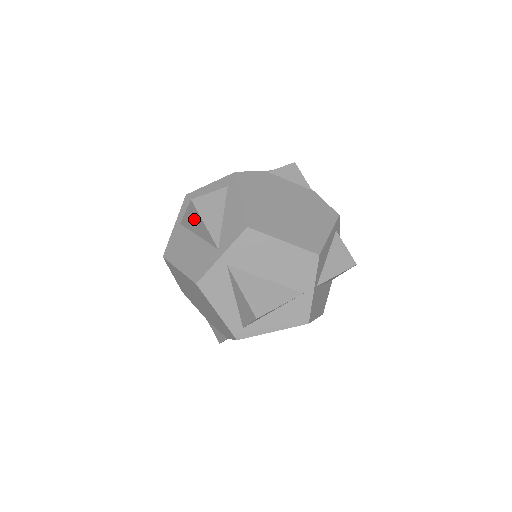
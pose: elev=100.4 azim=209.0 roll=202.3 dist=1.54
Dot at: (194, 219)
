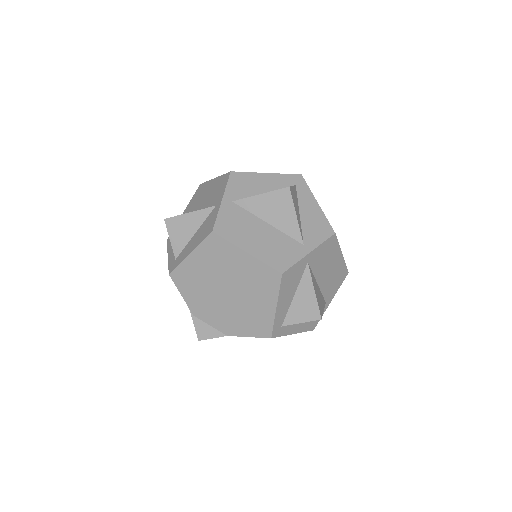
Dot at: (276, 206)
